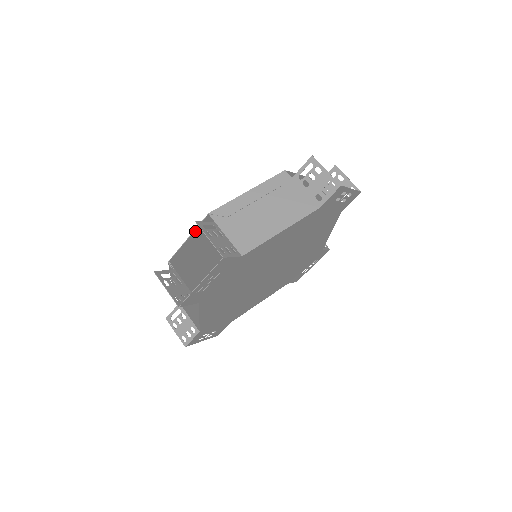
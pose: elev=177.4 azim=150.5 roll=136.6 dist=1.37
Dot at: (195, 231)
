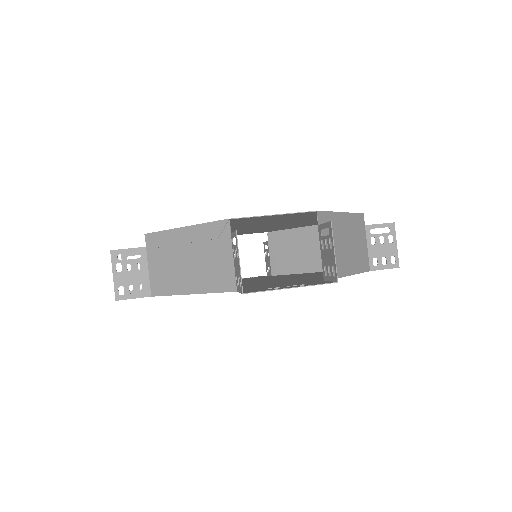
Dot at: occluded
